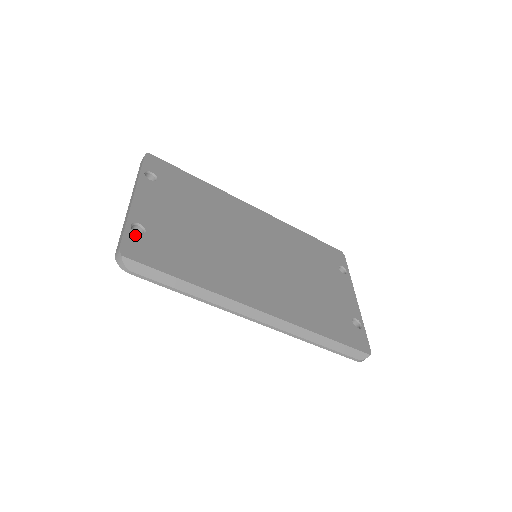
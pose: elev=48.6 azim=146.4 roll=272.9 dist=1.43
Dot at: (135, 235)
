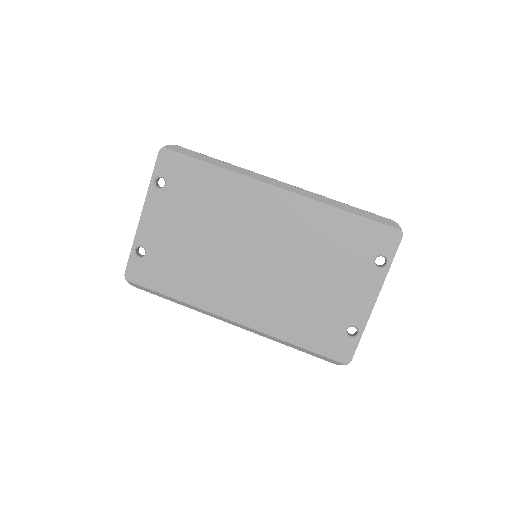
Dot at: (137, 259)
